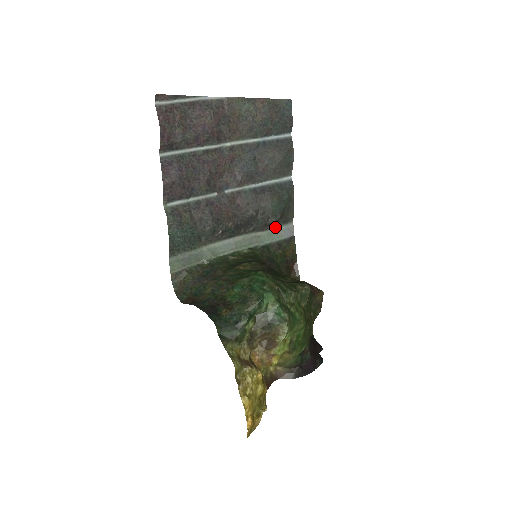
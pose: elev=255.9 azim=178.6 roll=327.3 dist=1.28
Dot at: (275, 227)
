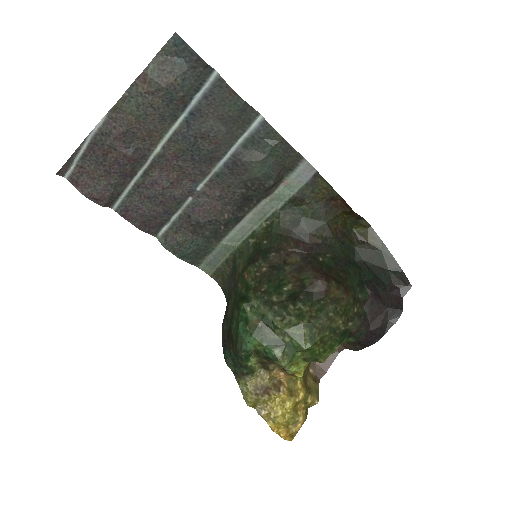
Dot at: (284, 180)
